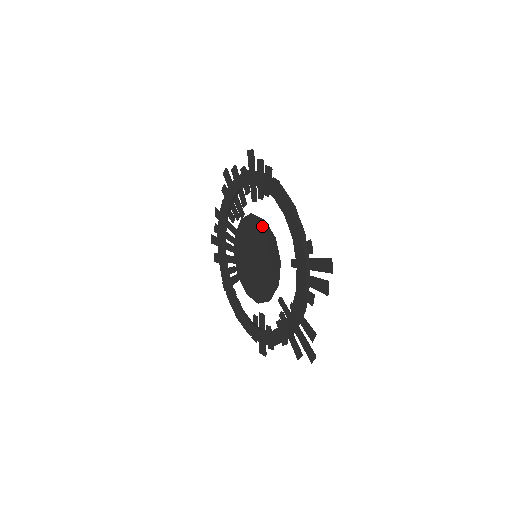
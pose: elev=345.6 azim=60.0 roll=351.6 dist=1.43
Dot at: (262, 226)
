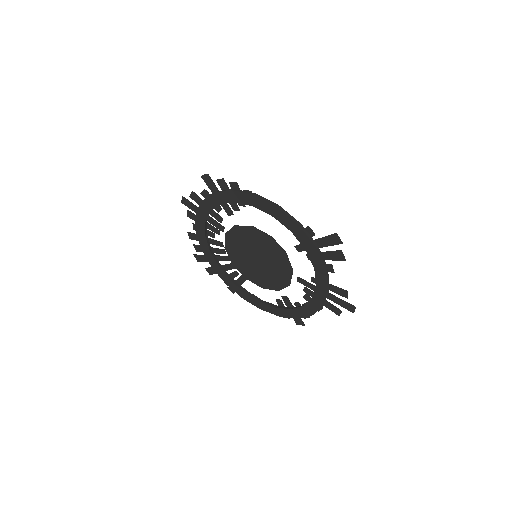
Dot at: (253, 232)
